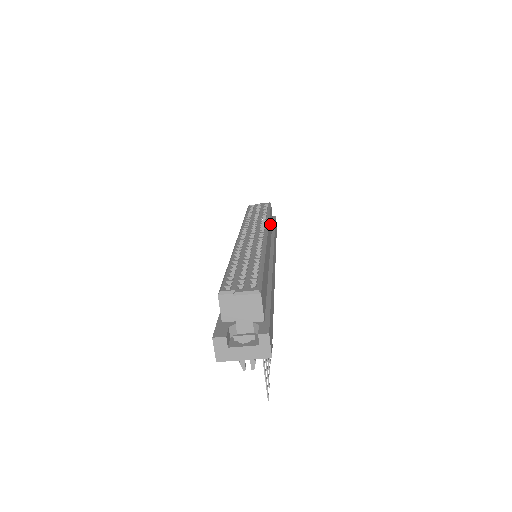
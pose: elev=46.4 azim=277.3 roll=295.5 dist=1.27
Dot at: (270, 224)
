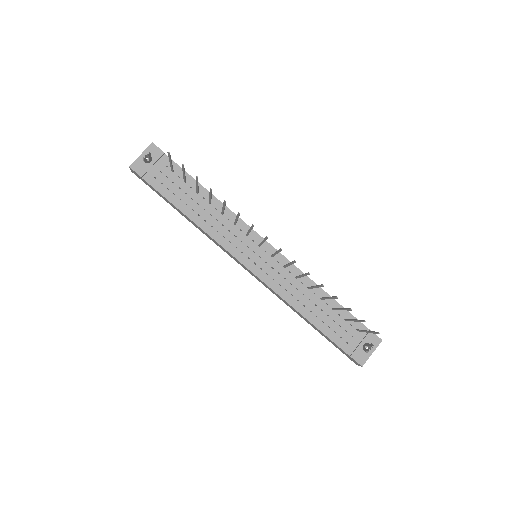
Dot at: occluded
